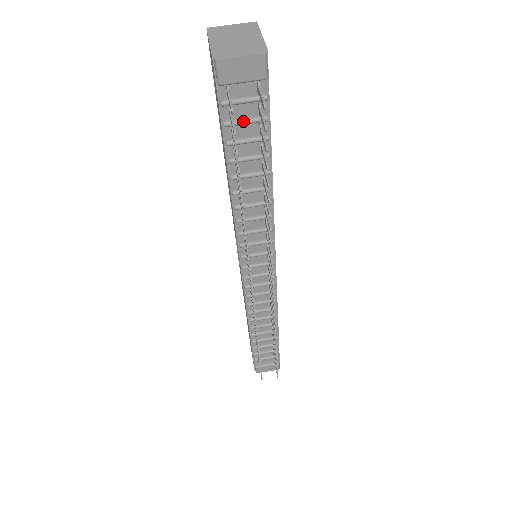
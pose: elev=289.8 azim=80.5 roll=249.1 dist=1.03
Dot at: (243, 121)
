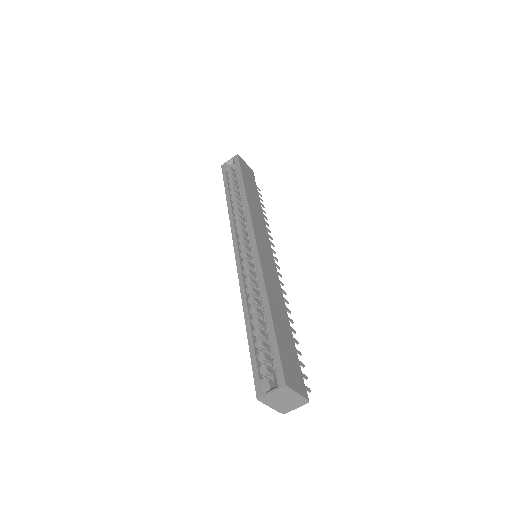
Dot at: occluded
